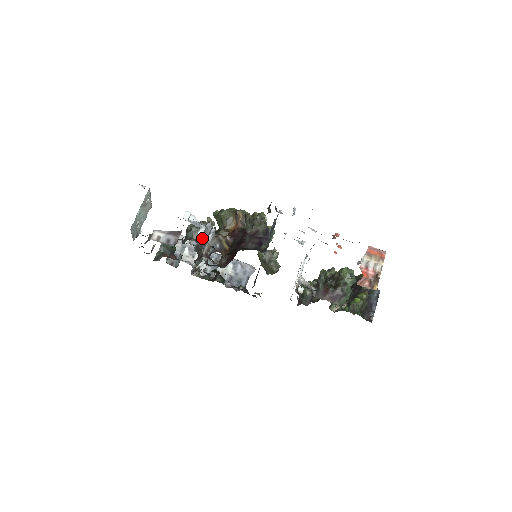
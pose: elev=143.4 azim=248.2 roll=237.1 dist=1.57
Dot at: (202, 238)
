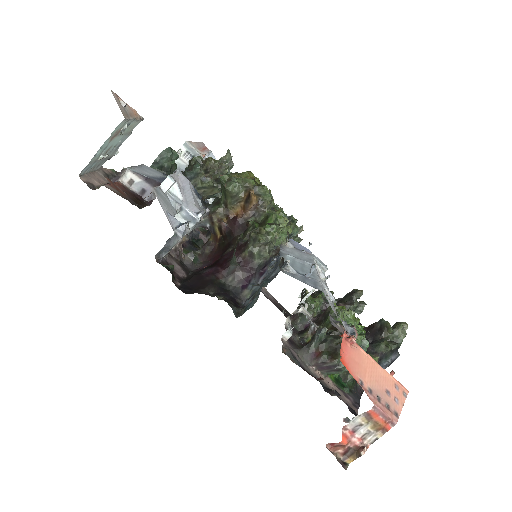
Dot at: (163, 247)
